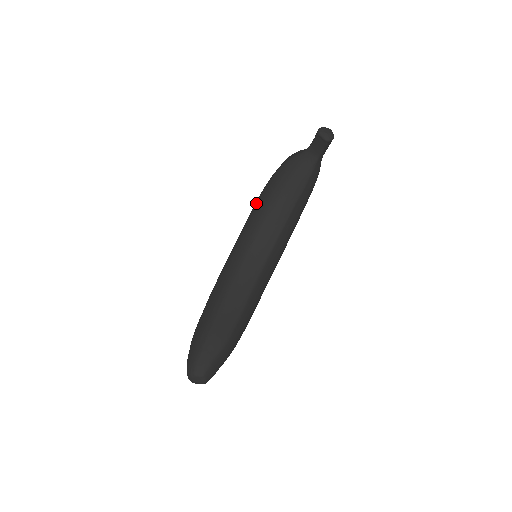
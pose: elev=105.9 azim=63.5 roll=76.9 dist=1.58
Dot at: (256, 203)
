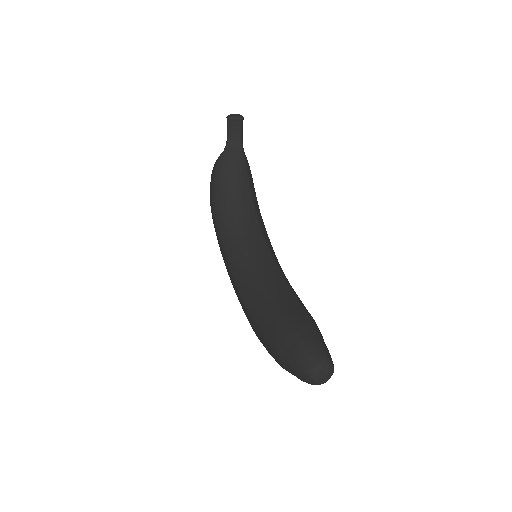
Dot at: (216, 219)
